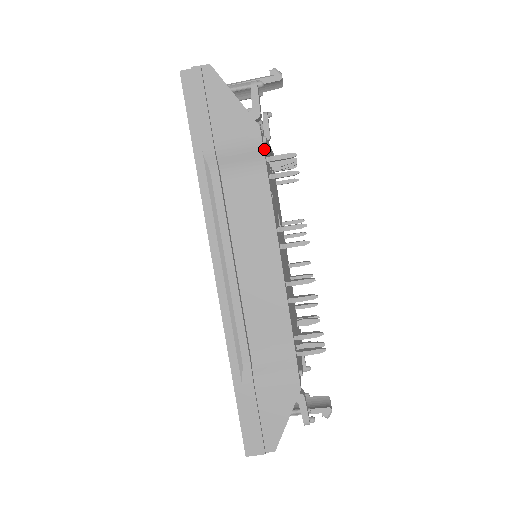
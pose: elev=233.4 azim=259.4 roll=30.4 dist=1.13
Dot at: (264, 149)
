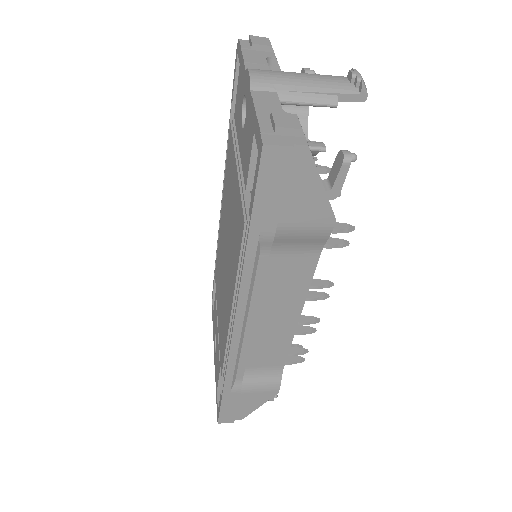
Dot at: occluded
